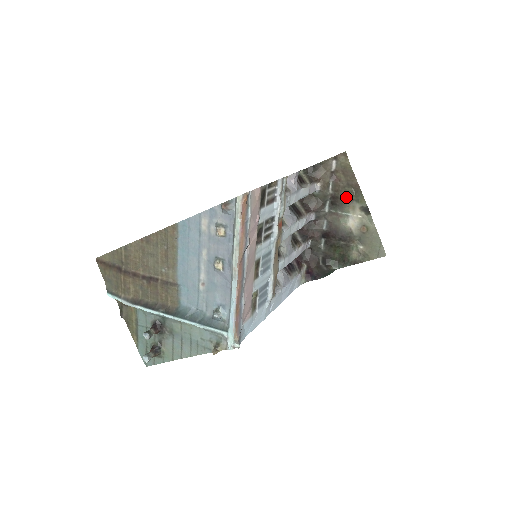
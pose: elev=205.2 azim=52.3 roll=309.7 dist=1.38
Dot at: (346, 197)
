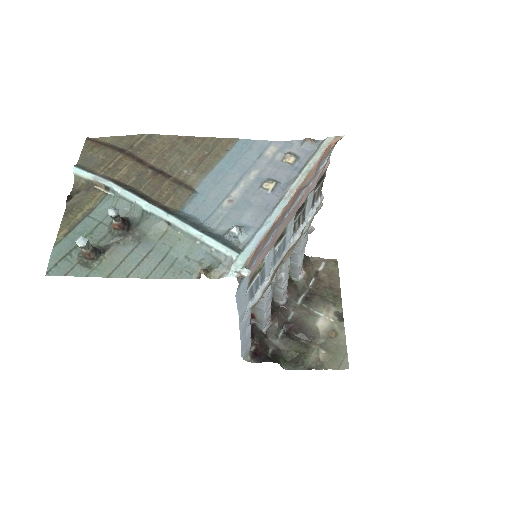
Dot at: (324, 297)
